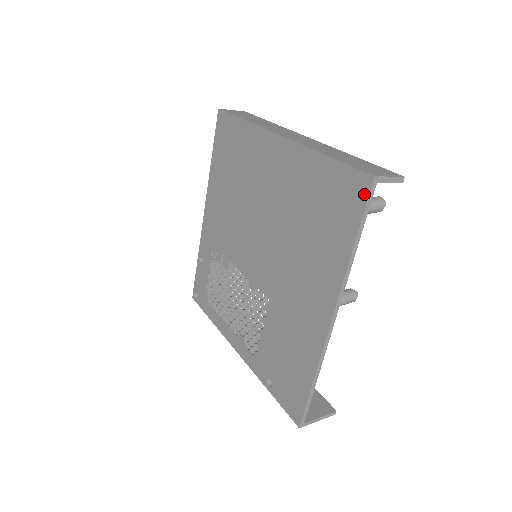
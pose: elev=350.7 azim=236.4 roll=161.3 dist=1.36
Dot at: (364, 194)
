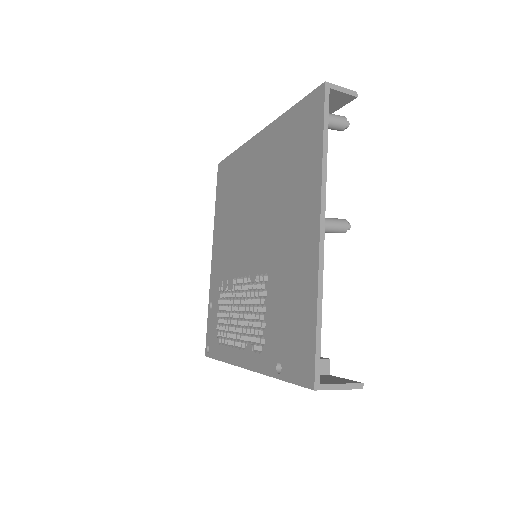
Dot at: (321, 101)
